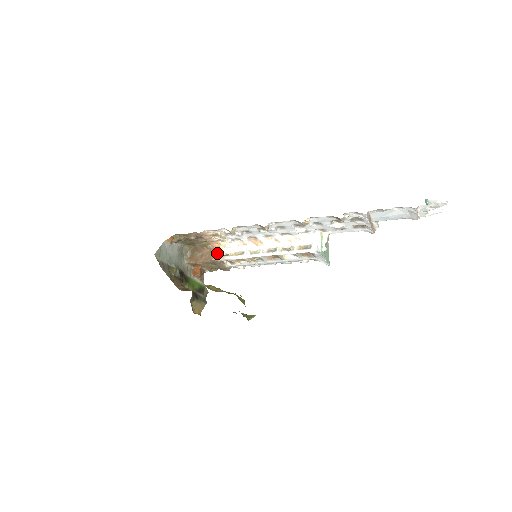
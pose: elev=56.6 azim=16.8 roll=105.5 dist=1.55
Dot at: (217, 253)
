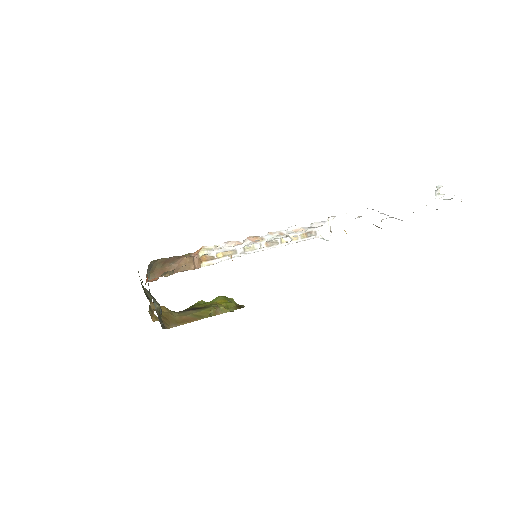
Dot at: (198, 259)
